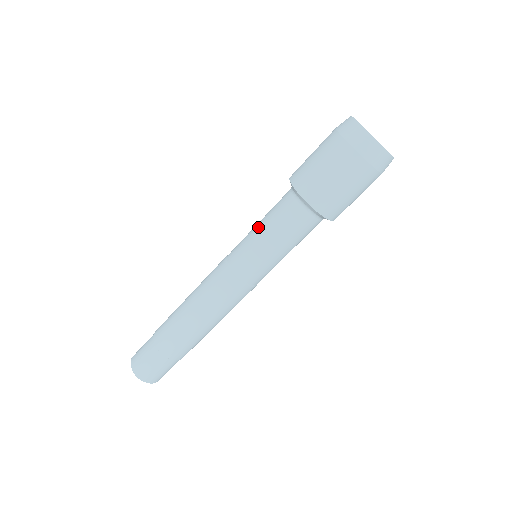
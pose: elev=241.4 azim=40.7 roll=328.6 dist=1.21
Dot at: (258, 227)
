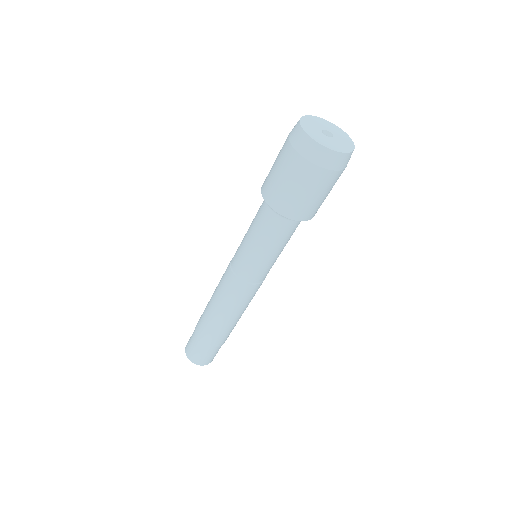
Dot at: (247, 234)
